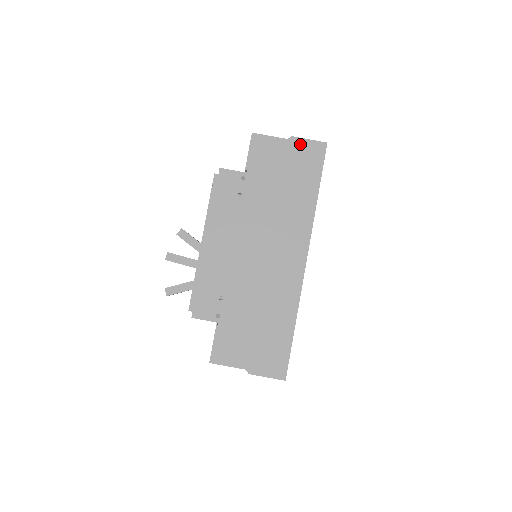
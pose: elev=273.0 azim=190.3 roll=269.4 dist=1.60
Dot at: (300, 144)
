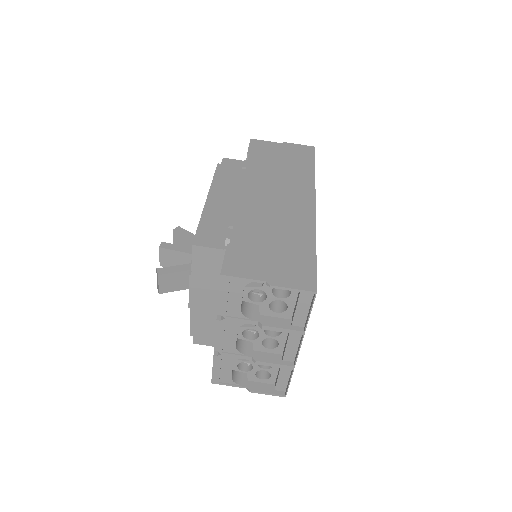
Dot at: (292, 146)
